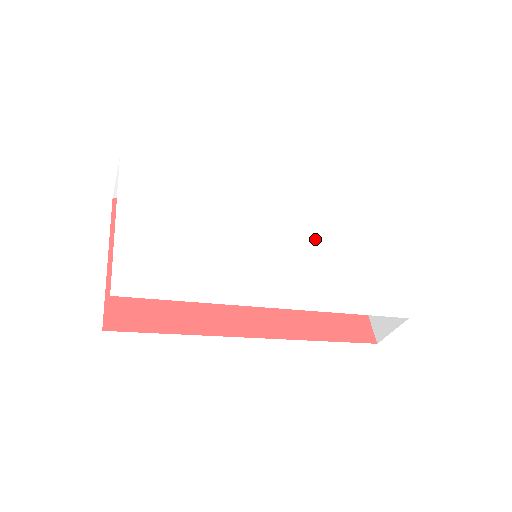
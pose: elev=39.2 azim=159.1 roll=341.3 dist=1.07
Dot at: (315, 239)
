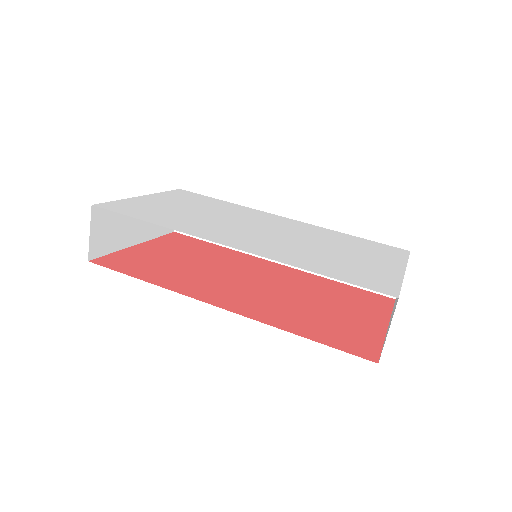
Dot at: (317, 243)
